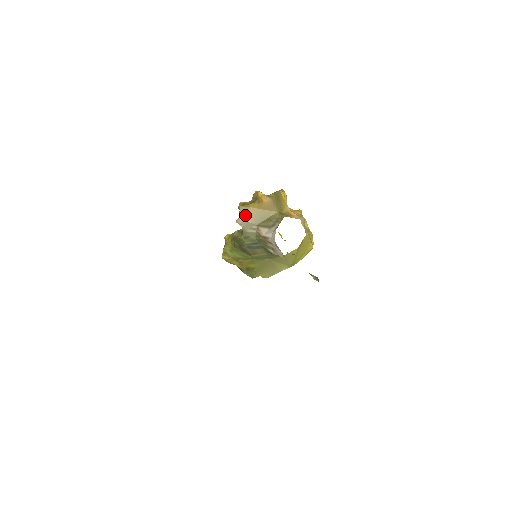
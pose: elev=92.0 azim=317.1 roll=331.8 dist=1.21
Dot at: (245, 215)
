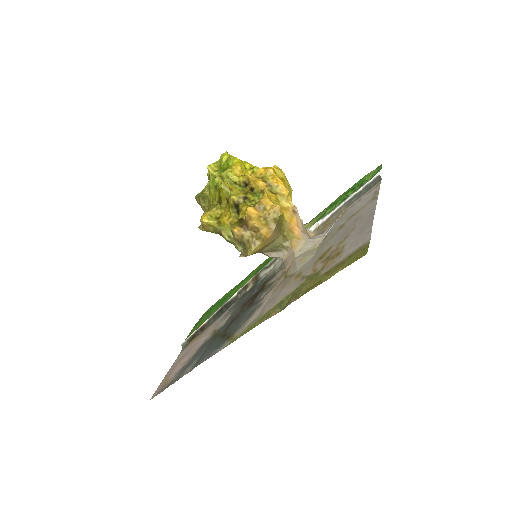
Dot at: (251, 254)
